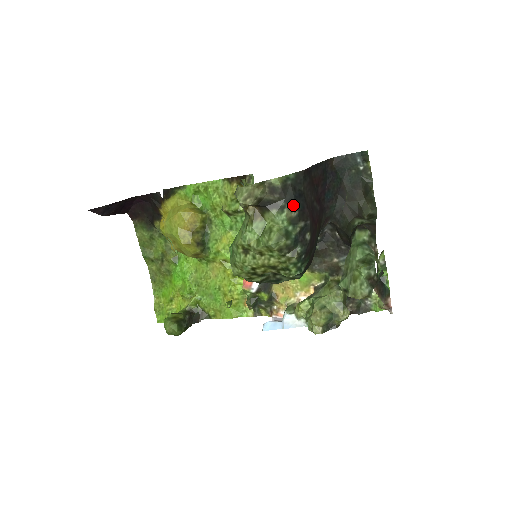
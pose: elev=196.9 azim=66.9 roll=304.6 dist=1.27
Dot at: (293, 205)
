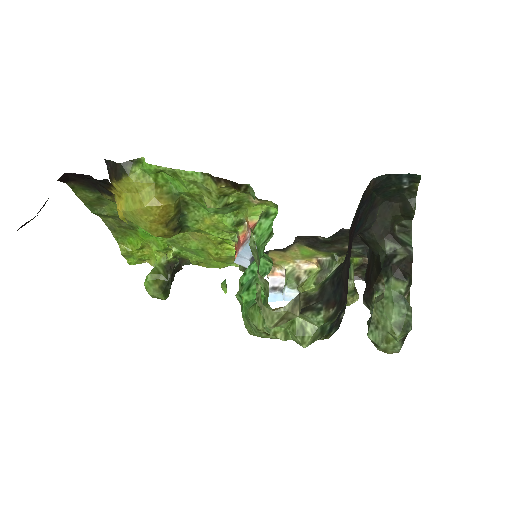
Dot at: (331, 304)
